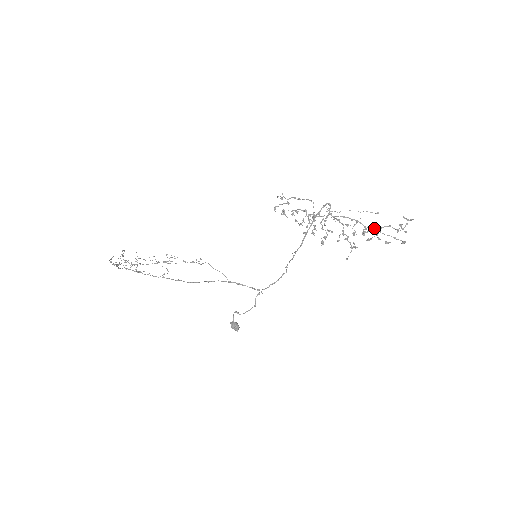
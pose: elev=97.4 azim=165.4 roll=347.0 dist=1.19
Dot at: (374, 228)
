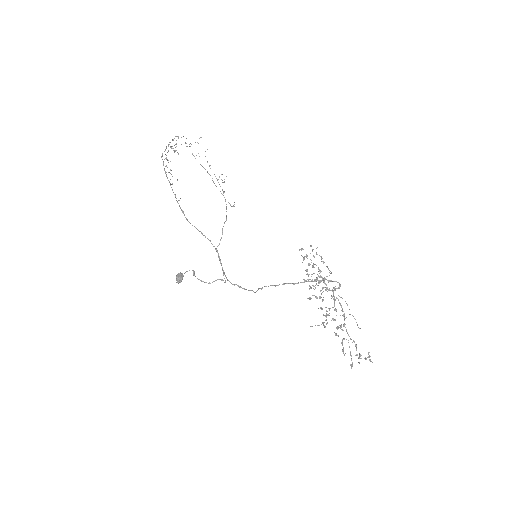
Dot at: occluded
